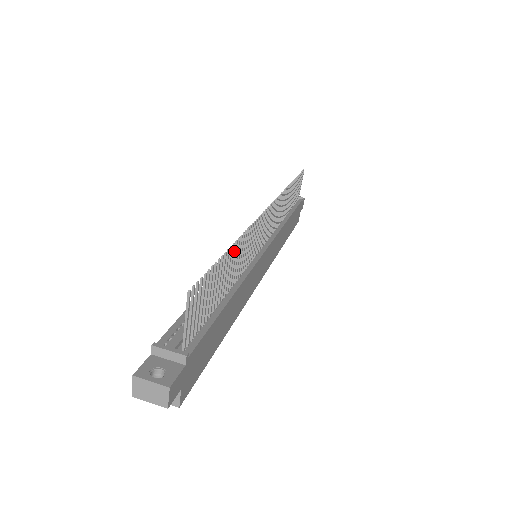
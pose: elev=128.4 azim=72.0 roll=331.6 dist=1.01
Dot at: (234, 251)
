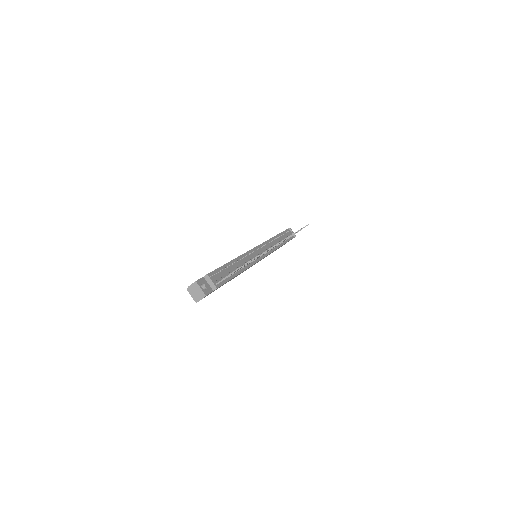
Dot at: (257, 257)
